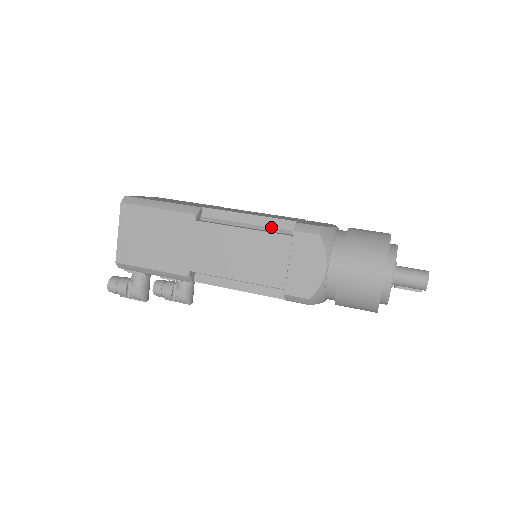
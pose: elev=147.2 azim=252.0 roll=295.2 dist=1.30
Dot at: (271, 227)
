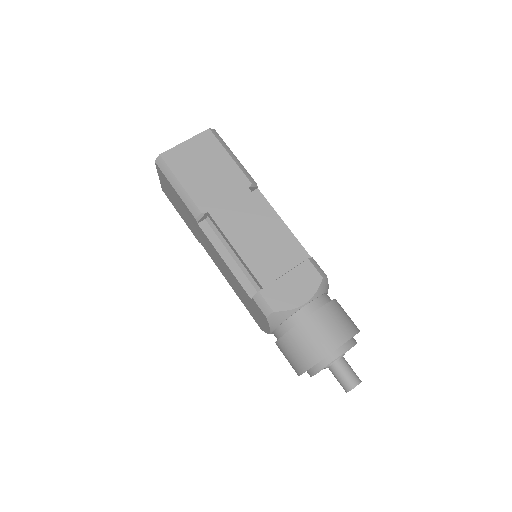
Dot at: (248, 271)
